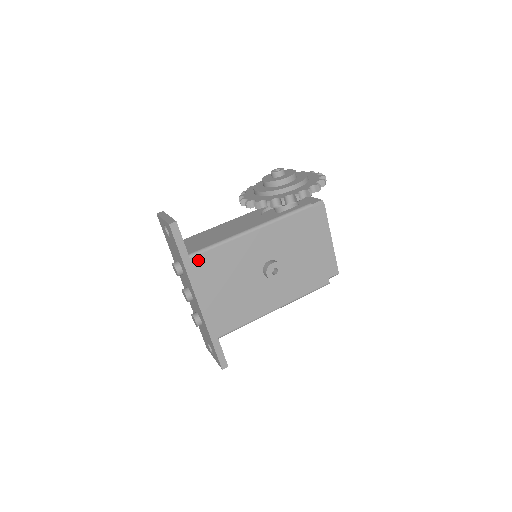
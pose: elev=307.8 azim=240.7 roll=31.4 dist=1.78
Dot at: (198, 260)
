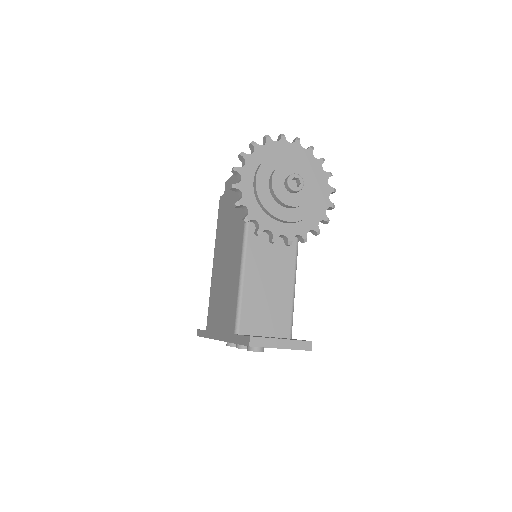
Dot at: occluded
